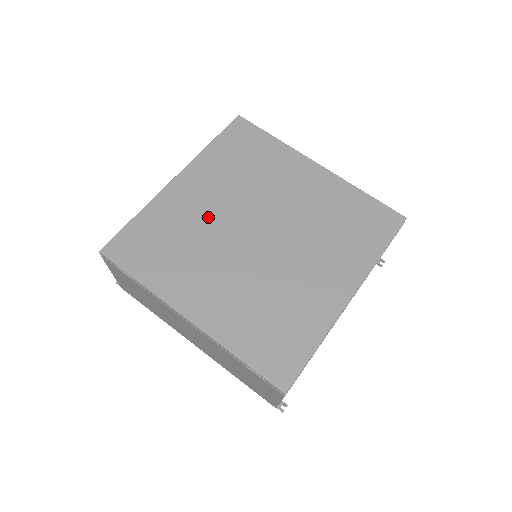
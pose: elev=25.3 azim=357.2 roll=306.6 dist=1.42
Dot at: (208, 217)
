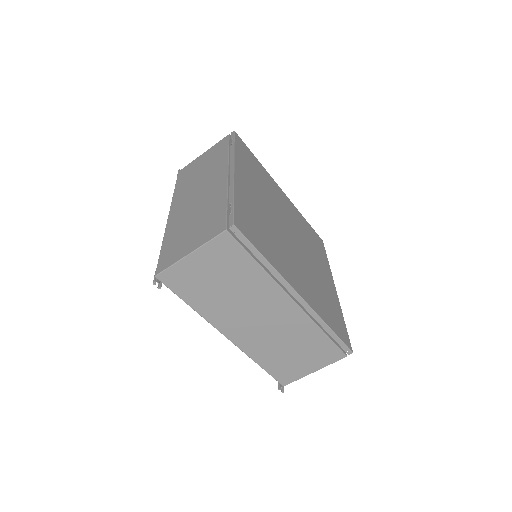
Dot at: (280, 204)
